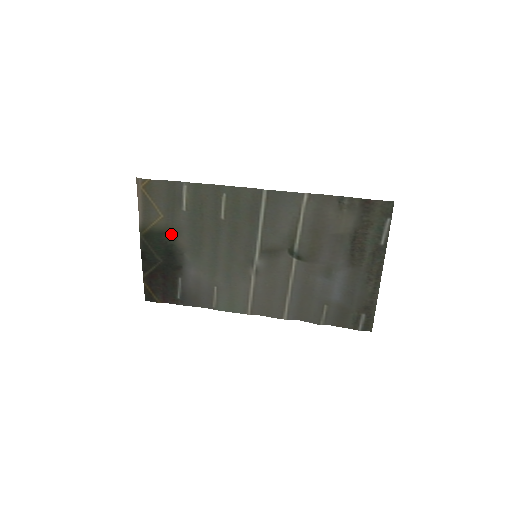
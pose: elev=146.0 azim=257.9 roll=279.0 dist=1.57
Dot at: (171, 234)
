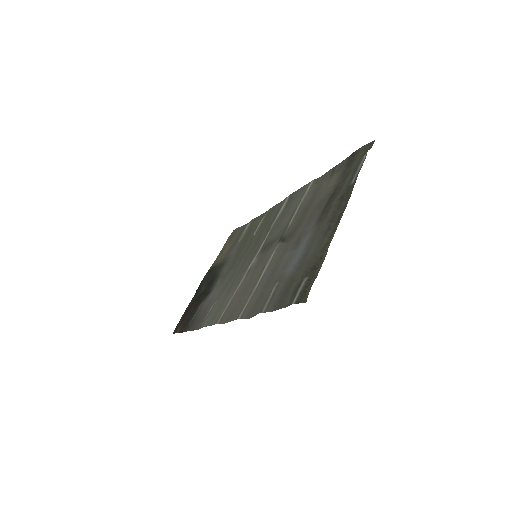
Dot at: (222, 266)
